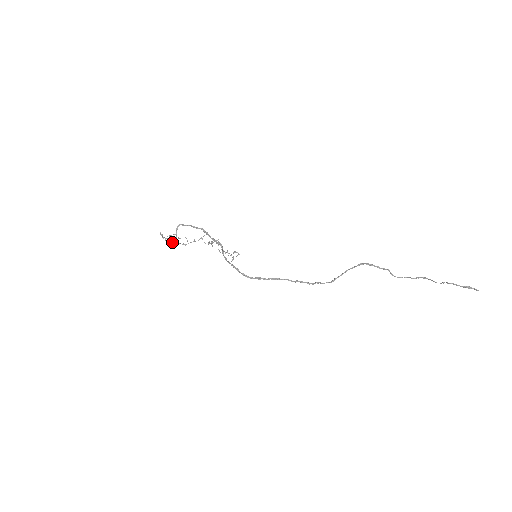
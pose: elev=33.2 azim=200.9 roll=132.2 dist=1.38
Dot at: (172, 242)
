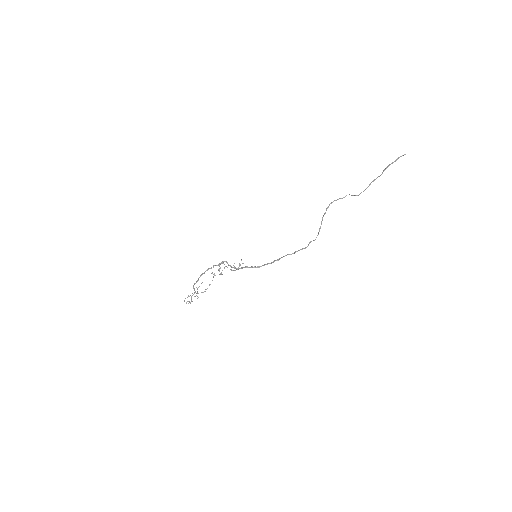
Dot at: (194, 296)
